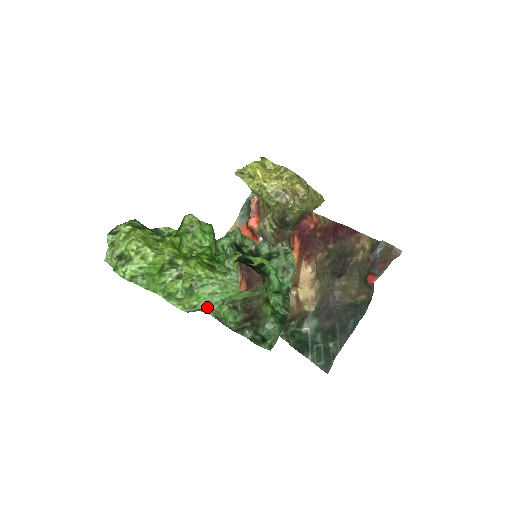
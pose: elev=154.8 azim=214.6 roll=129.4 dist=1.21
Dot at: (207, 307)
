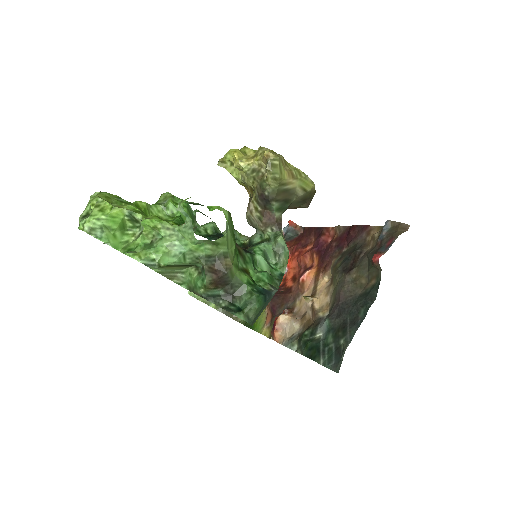
Dot at: (165, 260)
